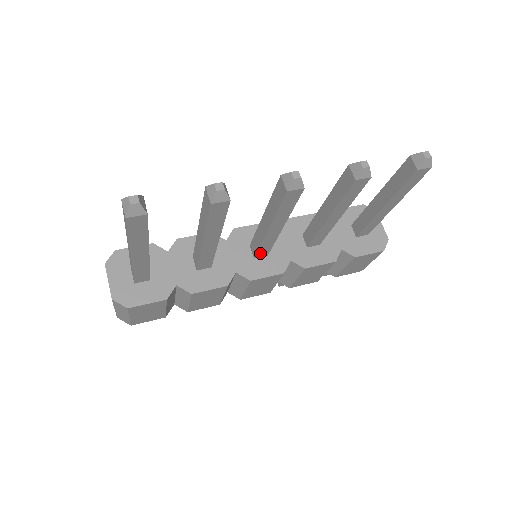
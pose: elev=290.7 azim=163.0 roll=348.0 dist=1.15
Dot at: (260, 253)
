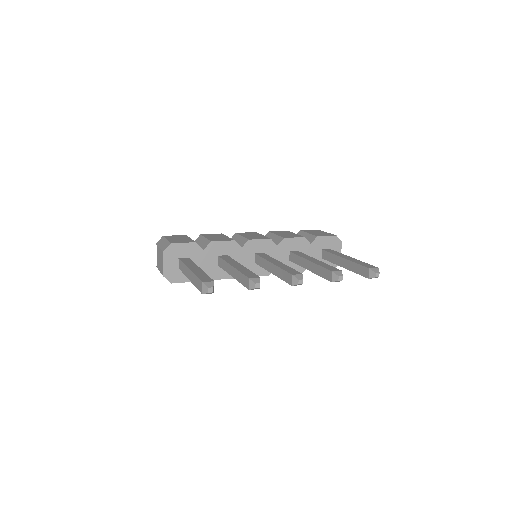
Dot at: occluded
